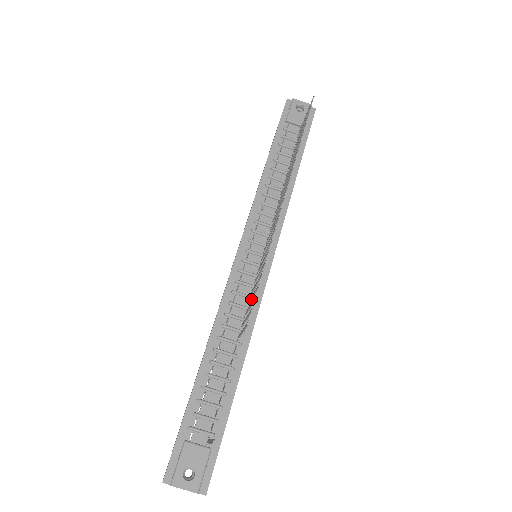
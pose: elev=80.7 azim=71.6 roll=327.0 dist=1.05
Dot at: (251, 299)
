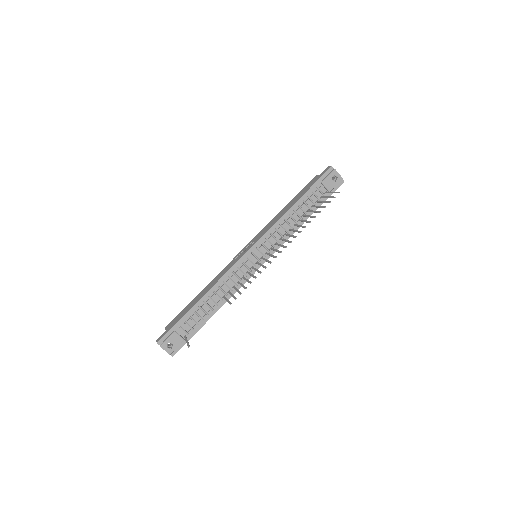
Dot at: (240, 284)
